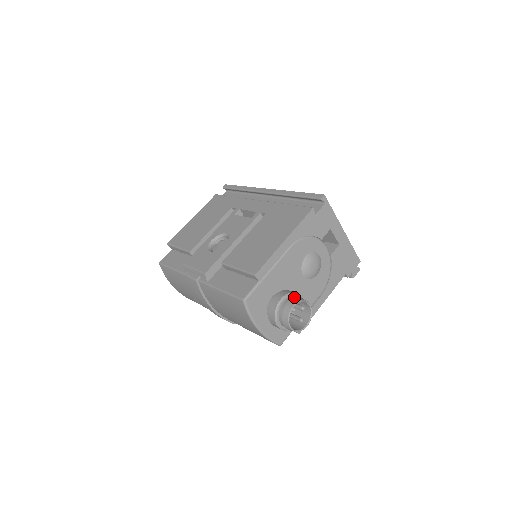
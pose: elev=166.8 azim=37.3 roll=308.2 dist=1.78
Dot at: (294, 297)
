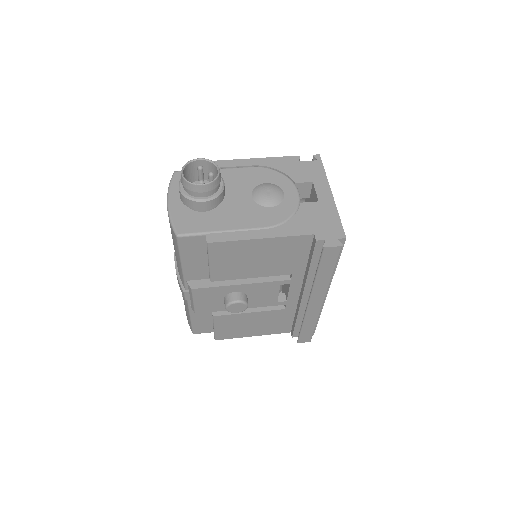
Dot at: (213, 170)
